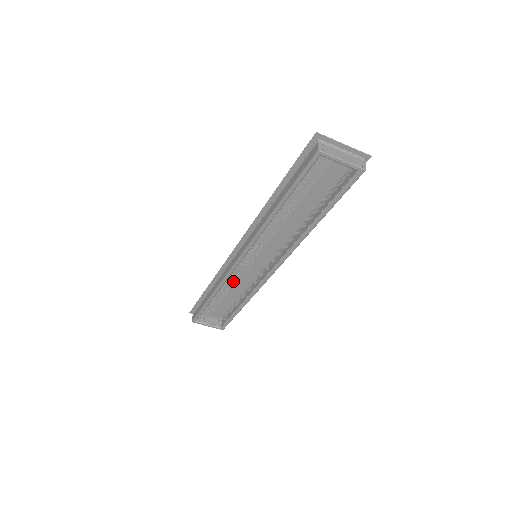
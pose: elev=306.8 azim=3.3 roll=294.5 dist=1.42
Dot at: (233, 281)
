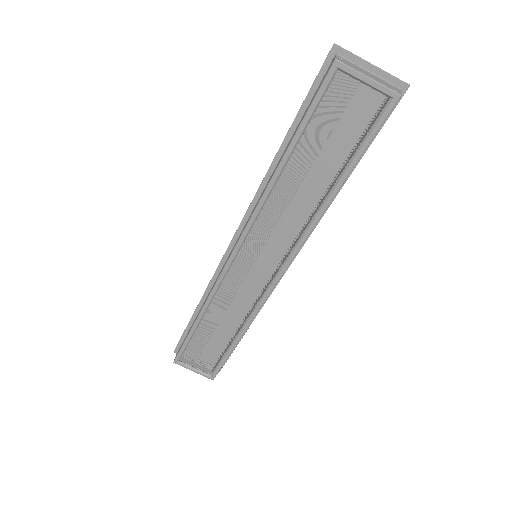
Dot at: (227, 299)
